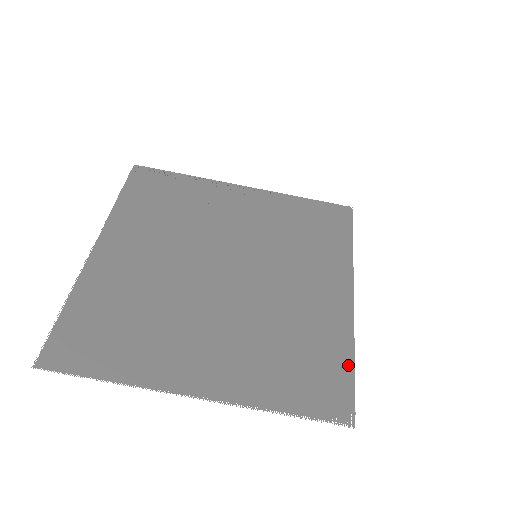
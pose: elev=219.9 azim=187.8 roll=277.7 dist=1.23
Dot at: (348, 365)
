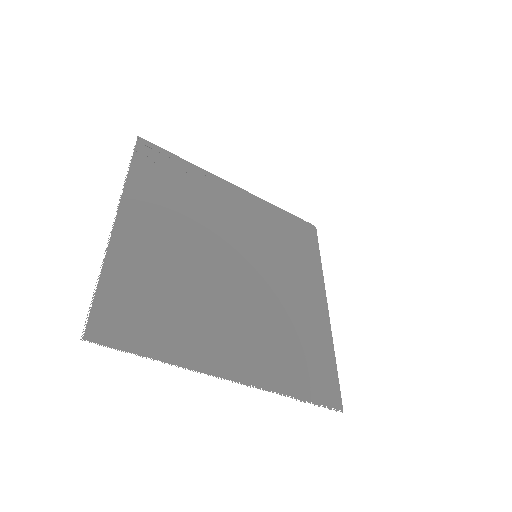
Dot at: (332, 362)
